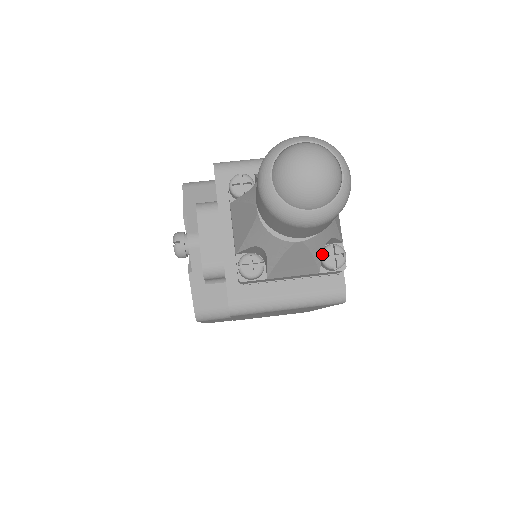
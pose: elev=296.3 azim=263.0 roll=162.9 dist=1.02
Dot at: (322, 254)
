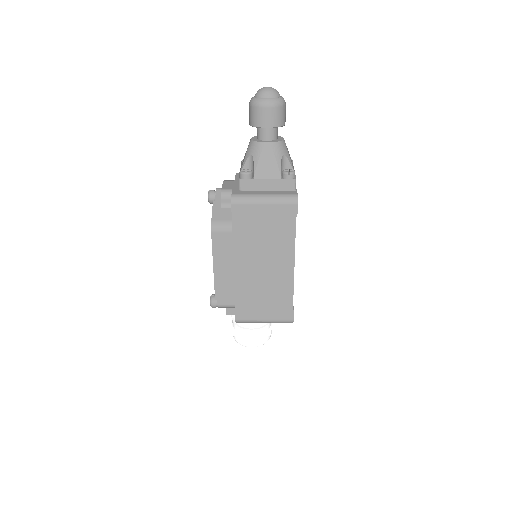
Dot at: (283, 170)
